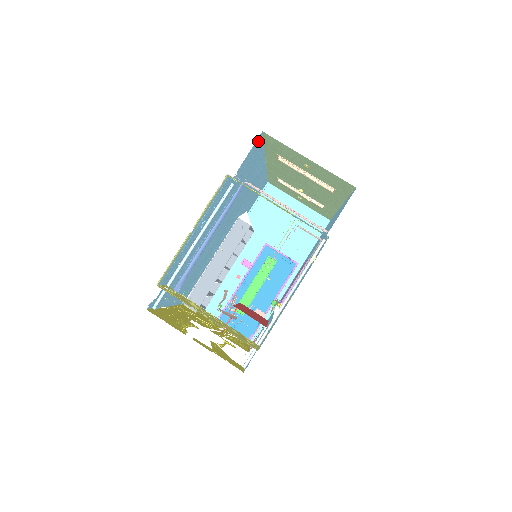
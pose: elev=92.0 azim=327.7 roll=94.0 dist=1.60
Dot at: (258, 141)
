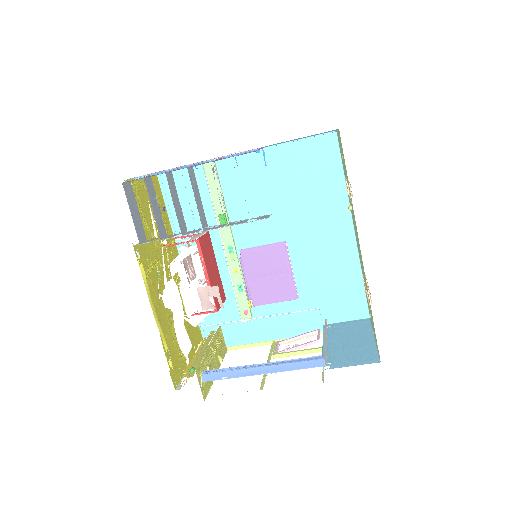
Dot at: occluded
